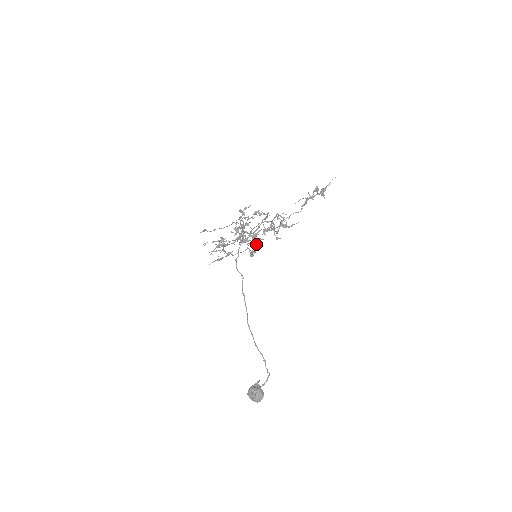
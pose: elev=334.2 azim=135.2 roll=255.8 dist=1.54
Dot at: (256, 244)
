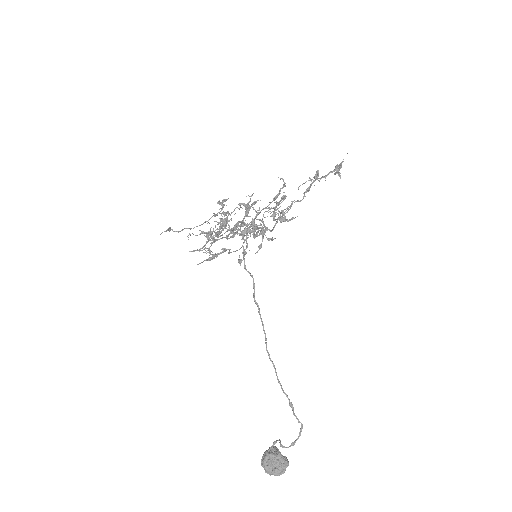
Dot at: (262, 235)
